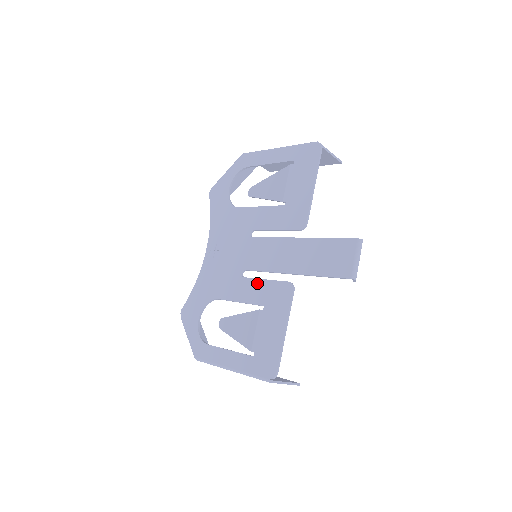
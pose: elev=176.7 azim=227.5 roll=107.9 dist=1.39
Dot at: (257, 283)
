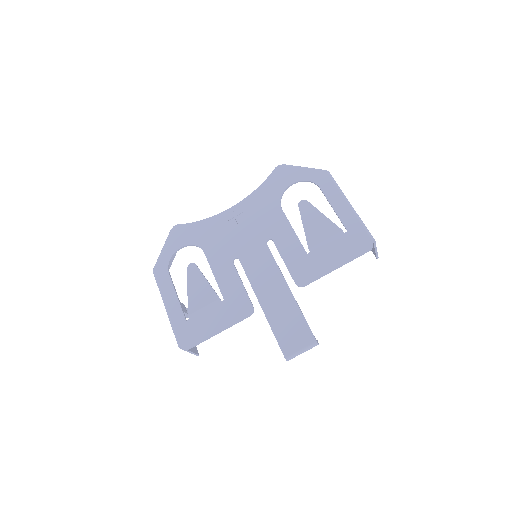
Dot at: (236, 279)
